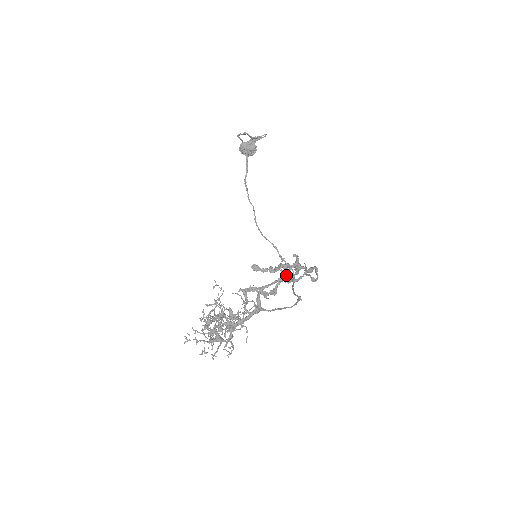
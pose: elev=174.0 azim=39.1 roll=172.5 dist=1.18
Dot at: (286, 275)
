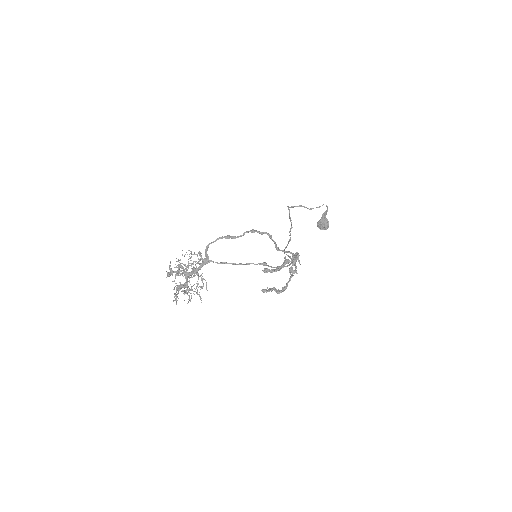
Dot at: (294, 272)
